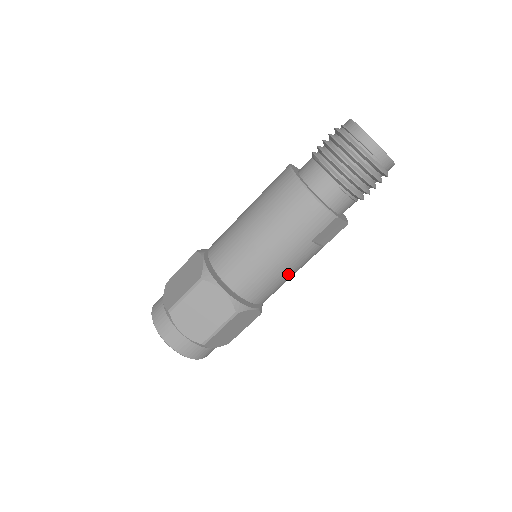
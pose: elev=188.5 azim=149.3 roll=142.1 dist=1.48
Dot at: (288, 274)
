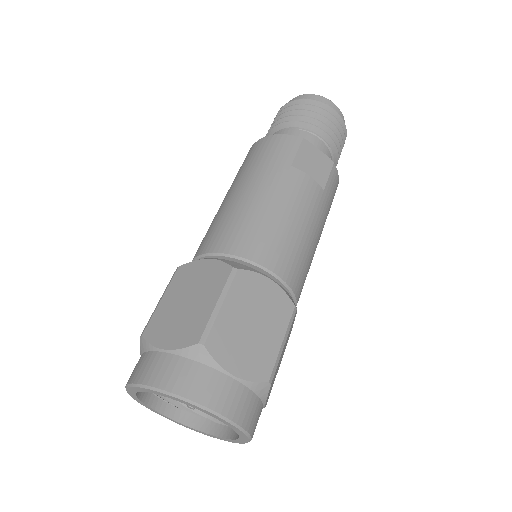
Dot at: (290, 217)
